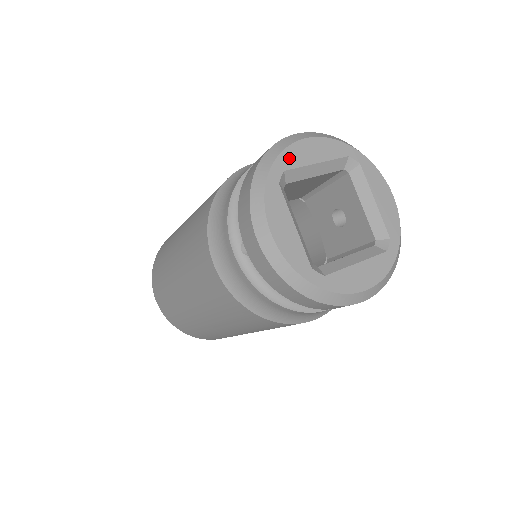
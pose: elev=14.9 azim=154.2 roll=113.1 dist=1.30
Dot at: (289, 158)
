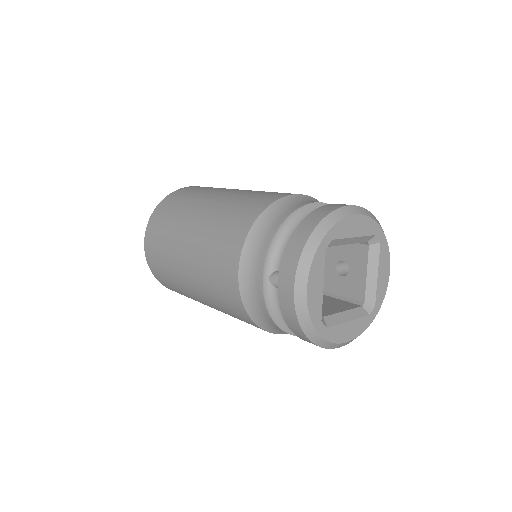
Dot at: (339, 229)
